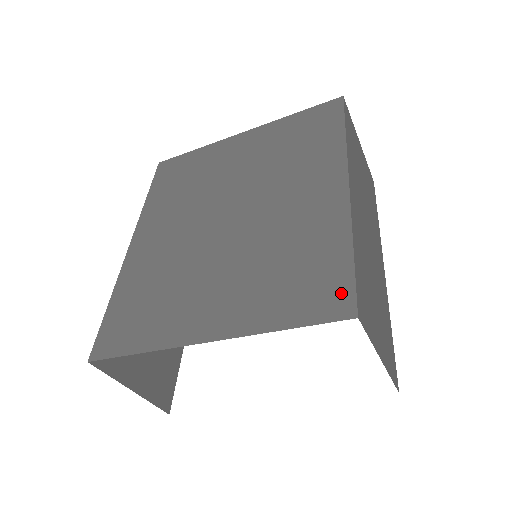
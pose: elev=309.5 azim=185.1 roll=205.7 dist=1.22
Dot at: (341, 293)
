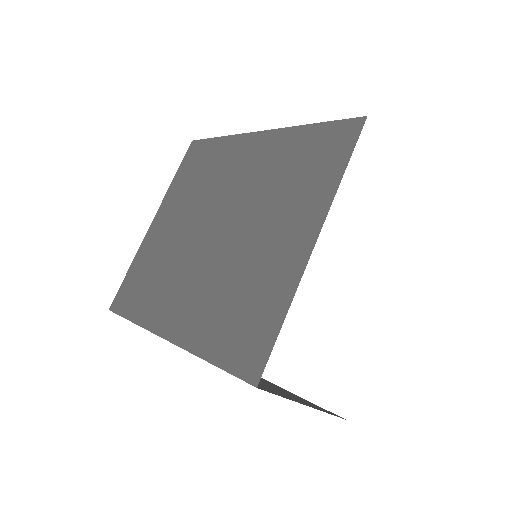
Dot at: (342, 129)
